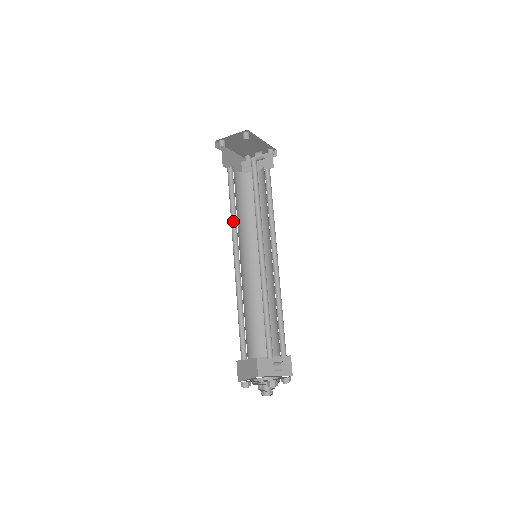
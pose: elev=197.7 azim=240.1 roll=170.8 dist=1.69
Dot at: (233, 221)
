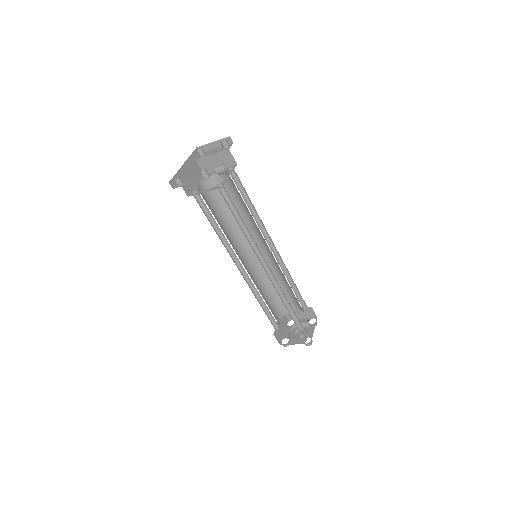
Dot at: (222, 239)
